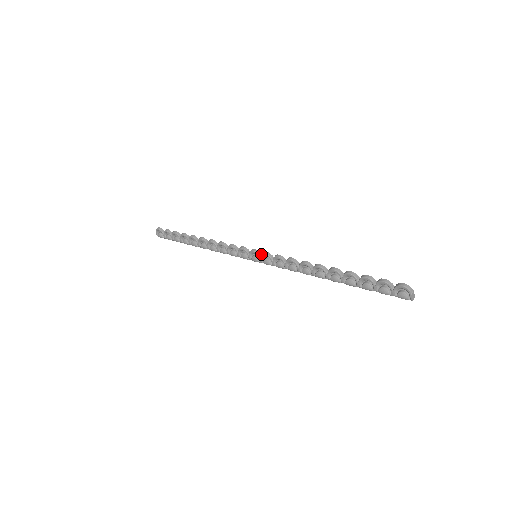
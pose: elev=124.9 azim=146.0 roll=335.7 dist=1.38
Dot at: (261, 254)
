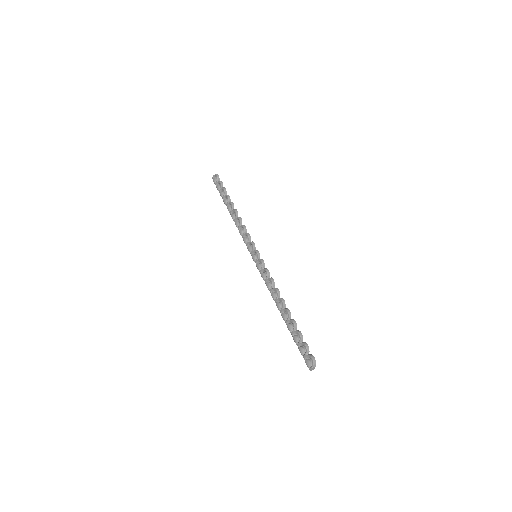
Dot at: (259, 259)
